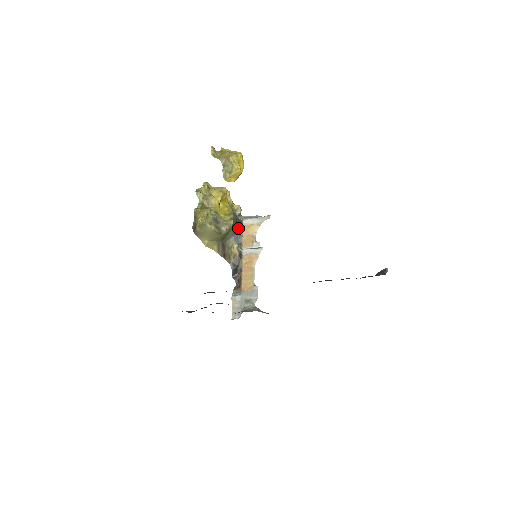
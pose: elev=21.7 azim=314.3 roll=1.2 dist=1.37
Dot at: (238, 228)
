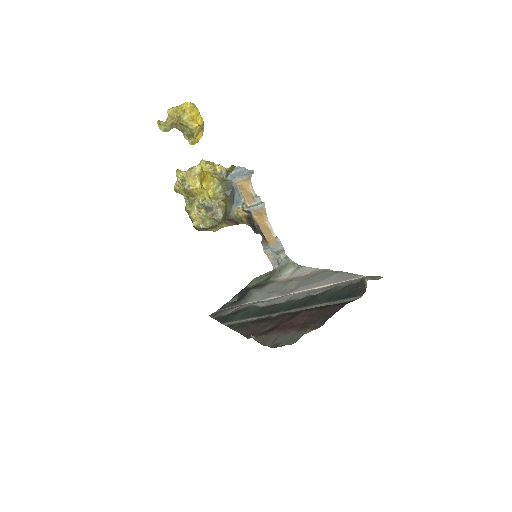
Dot at: (233, 195)
